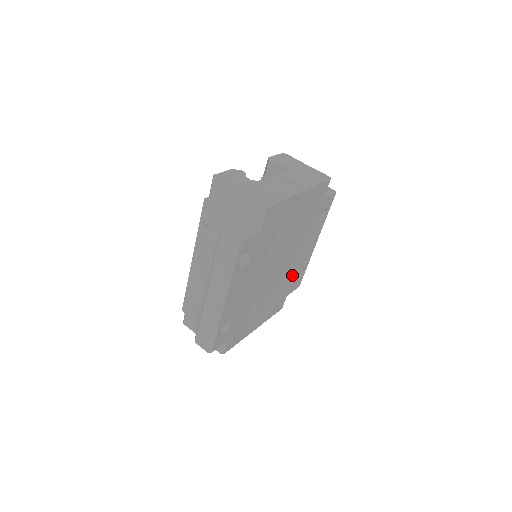
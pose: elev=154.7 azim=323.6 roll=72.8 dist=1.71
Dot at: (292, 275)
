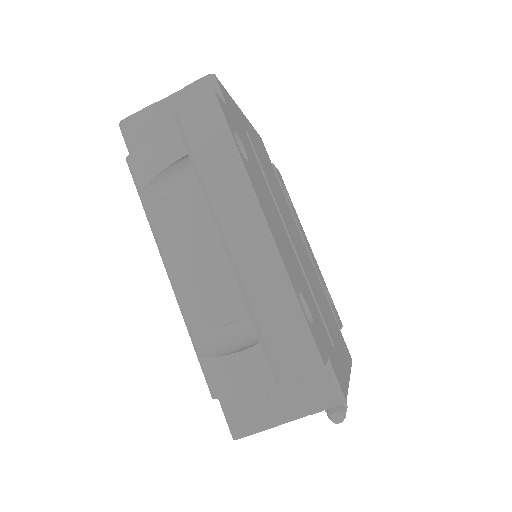
Dot at: occluded
